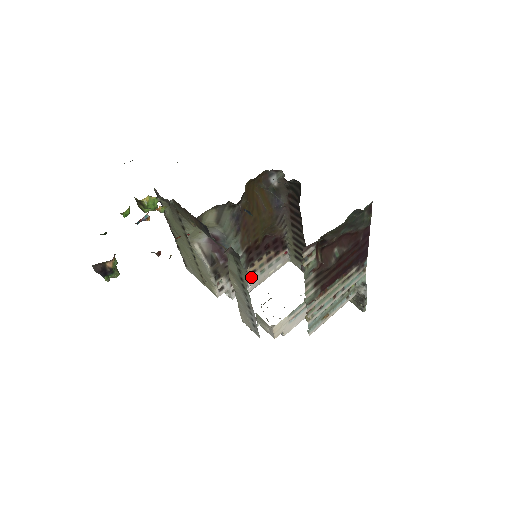
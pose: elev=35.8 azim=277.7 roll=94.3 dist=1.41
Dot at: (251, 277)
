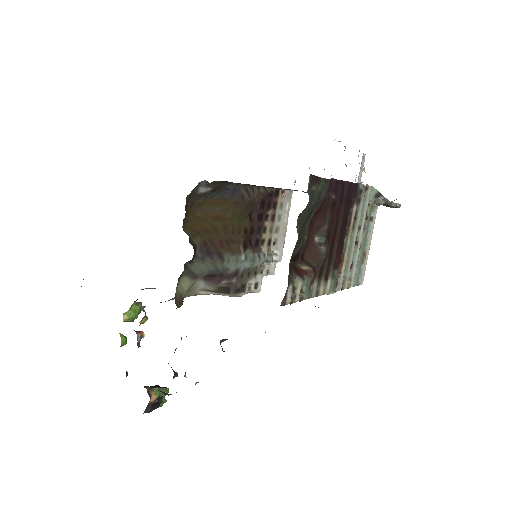
Dot at: (272, 246)
